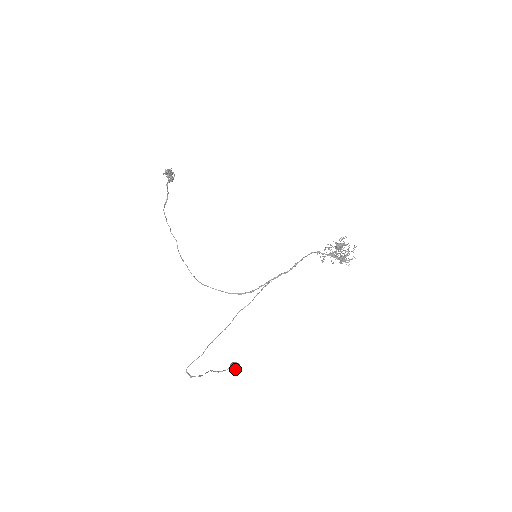
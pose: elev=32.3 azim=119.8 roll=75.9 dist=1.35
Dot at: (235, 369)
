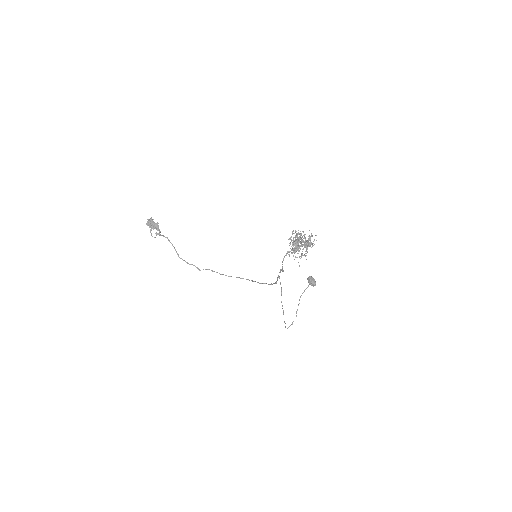
Dot at: occluded
